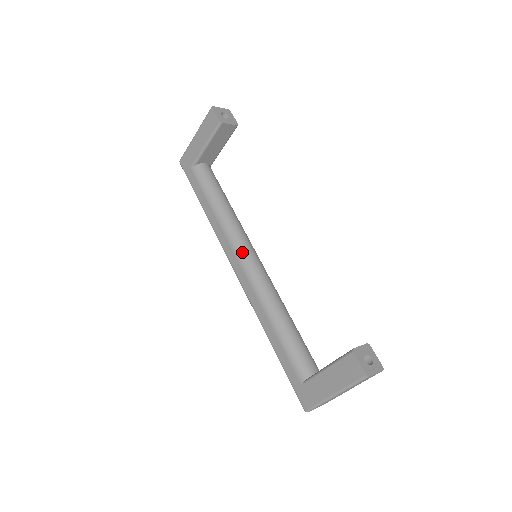
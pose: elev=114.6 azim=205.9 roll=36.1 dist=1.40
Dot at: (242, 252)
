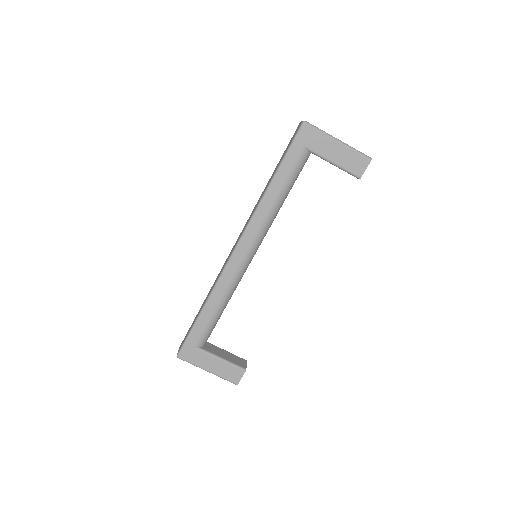
Dot at: (256, 249)
